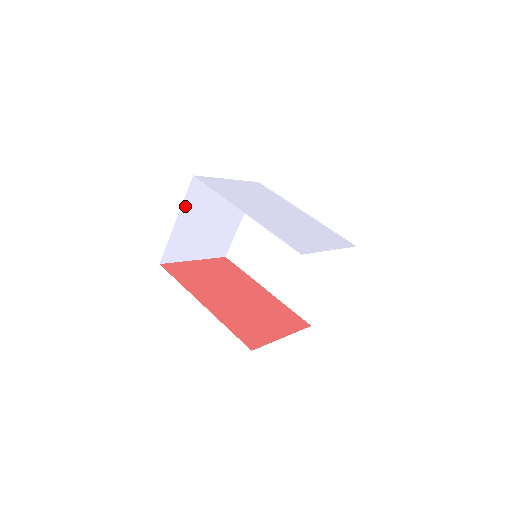
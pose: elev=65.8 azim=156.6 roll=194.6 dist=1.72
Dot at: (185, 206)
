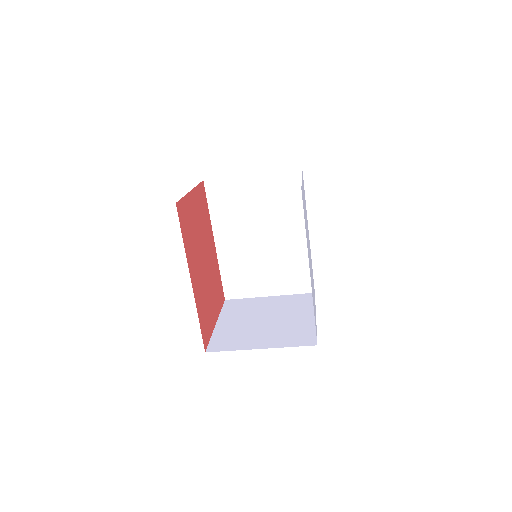
Dot at: occluded
